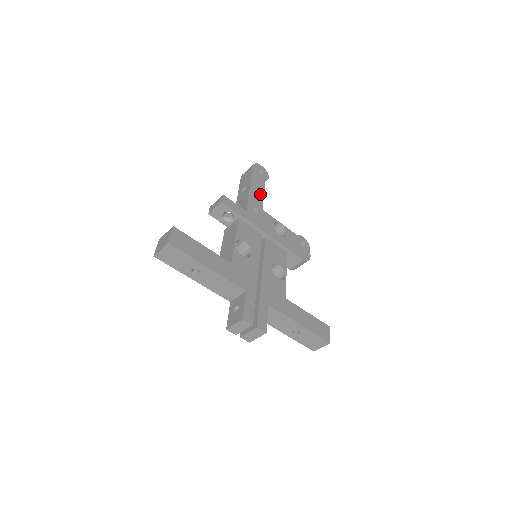
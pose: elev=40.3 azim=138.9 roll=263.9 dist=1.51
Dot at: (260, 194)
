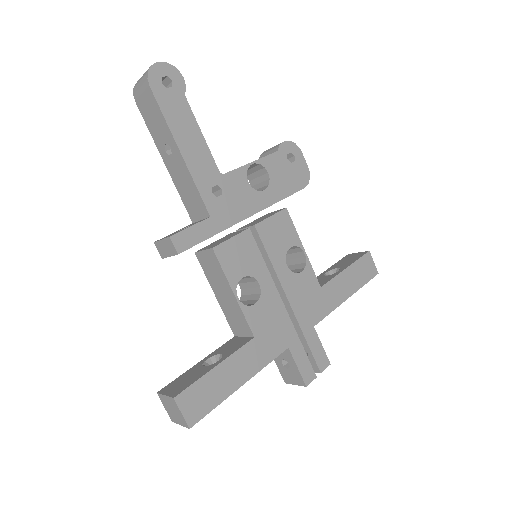
Dot at: (199, 145)
